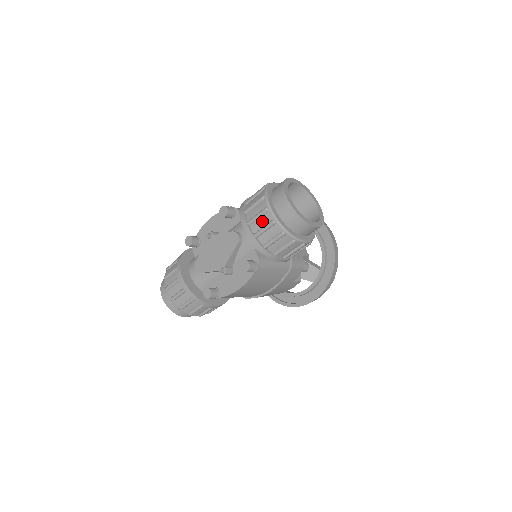
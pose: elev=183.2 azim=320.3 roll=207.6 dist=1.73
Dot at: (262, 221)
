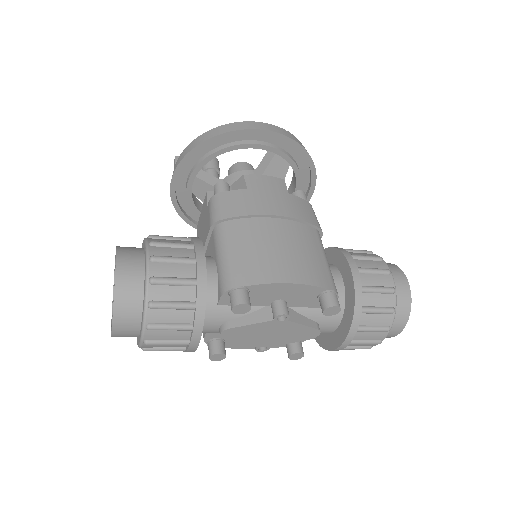
Dot at: (362, 345)
